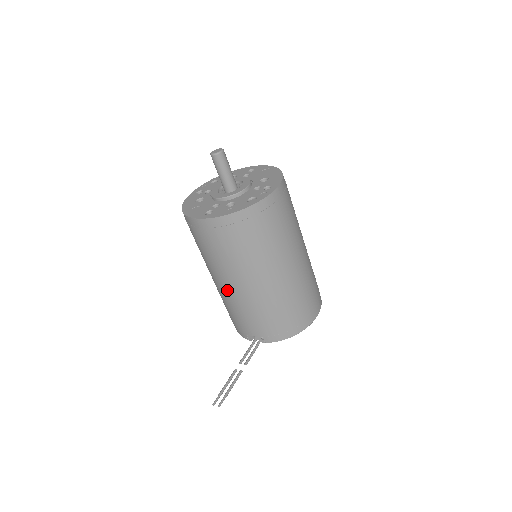
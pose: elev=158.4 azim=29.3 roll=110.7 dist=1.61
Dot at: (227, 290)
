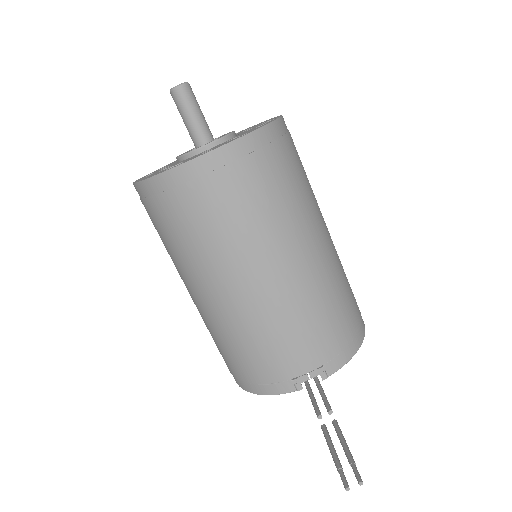
Dot at: (255, 294)
